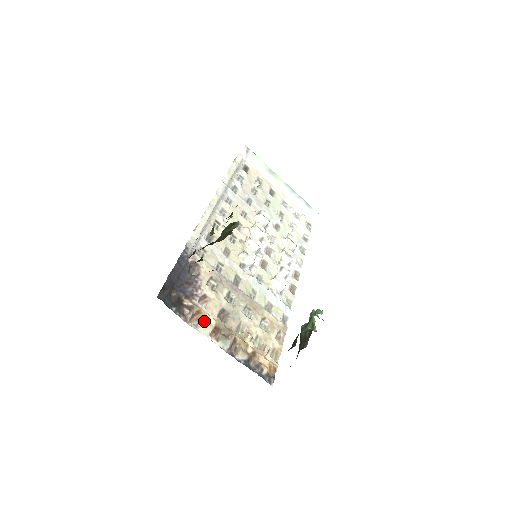
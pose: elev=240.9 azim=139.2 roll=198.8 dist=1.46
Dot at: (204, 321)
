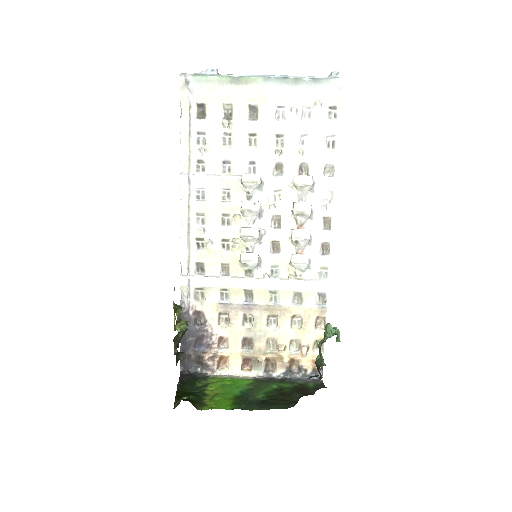
Dot at: (230, 363)
